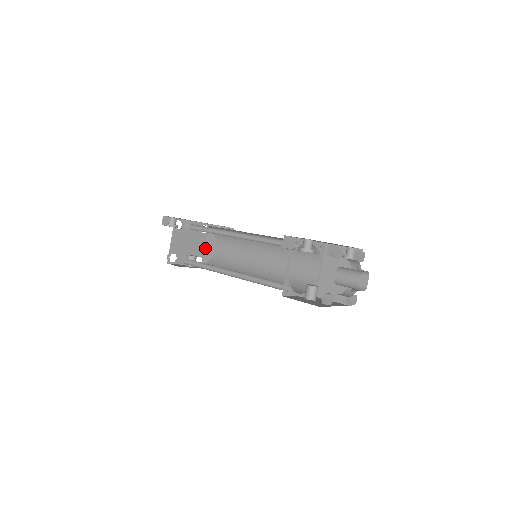
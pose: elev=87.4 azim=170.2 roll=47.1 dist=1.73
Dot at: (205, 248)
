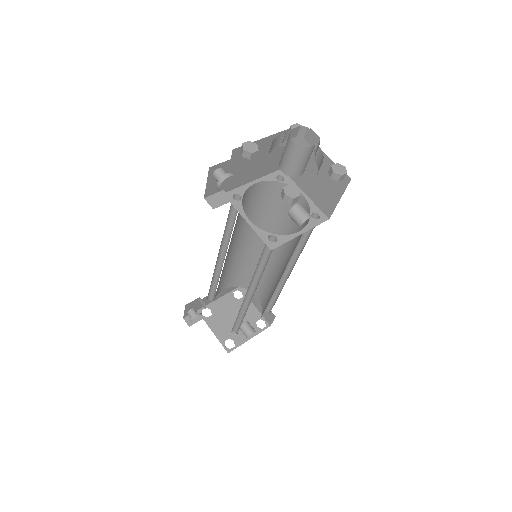
Dot at: (256, 309)
